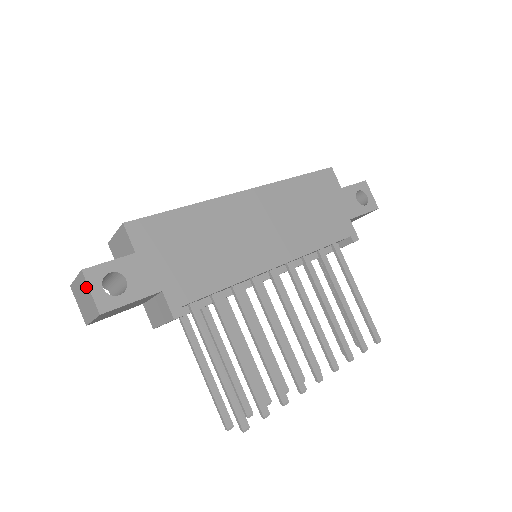
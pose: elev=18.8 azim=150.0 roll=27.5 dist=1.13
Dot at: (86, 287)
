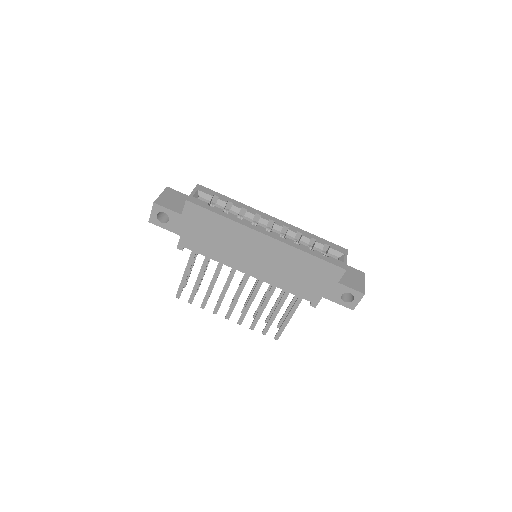
Dot at: (153, 207)
